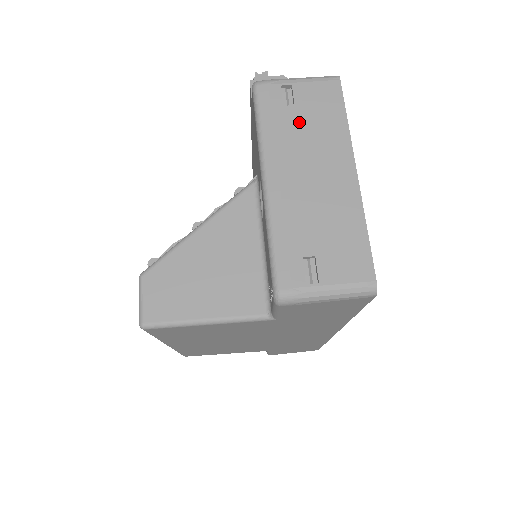
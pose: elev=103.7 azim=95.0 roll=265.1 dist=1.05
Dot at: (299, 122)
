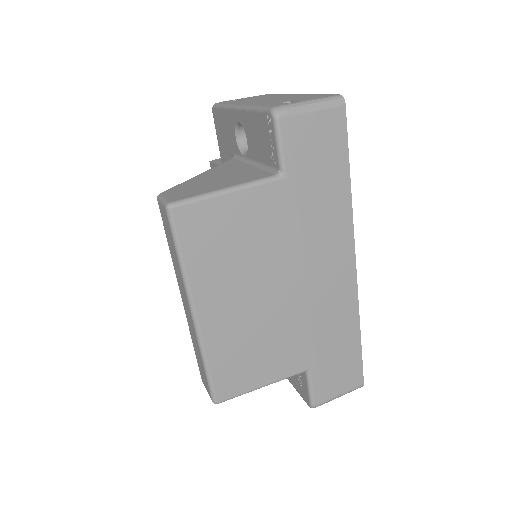
Dot at: (249, 99)
